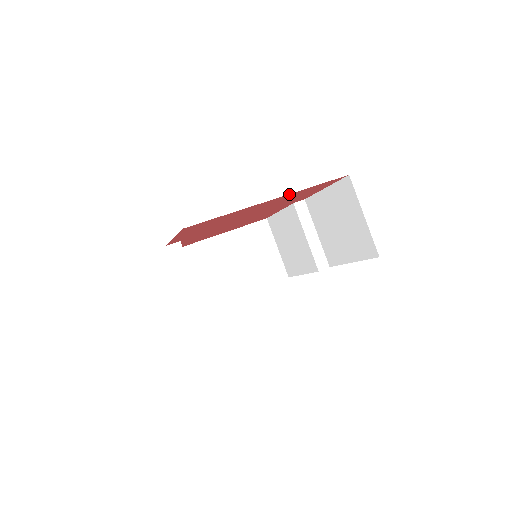
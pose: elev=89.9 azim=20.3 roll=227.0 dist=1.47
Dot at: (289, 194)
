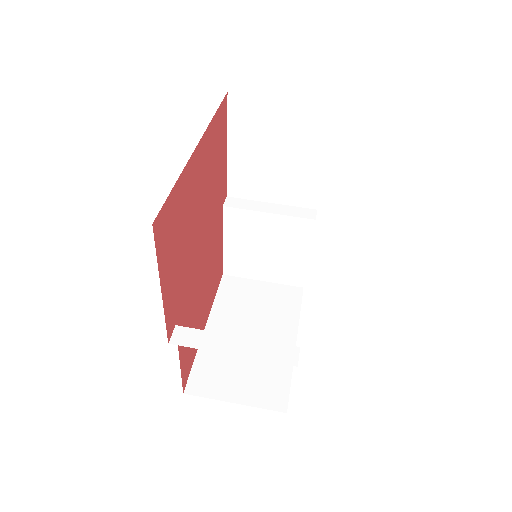
Dot at: (205, 134)
